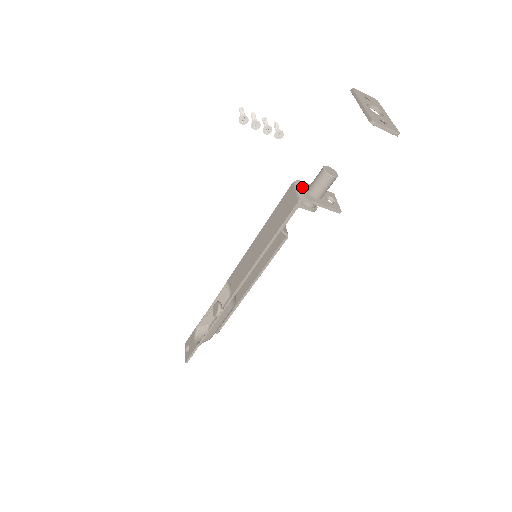
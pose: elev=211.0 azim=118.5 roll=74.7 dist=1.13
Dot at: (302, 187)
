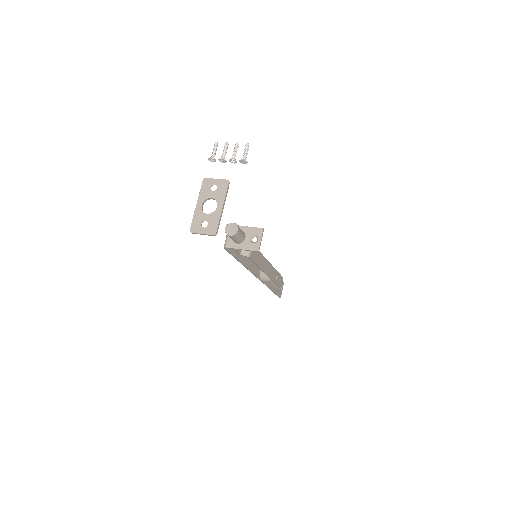
Dot at: occluded
